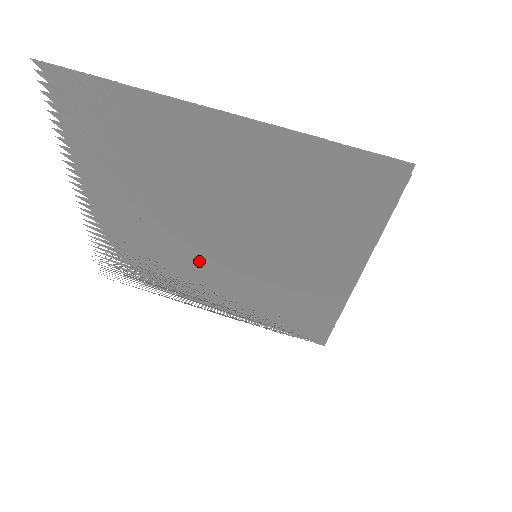
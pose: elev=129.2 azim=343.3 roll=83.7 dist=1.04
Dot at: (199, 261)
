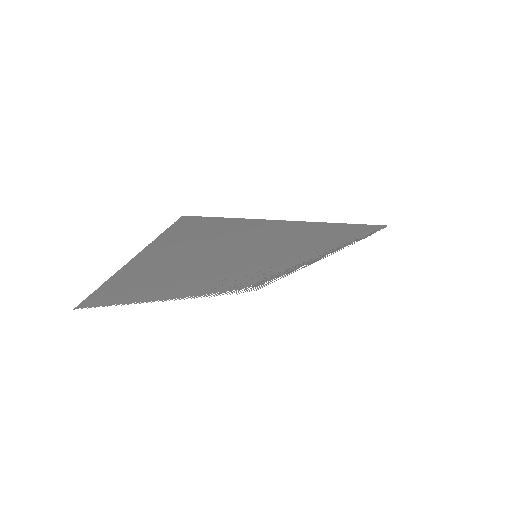
Dot at: (251, 270)
